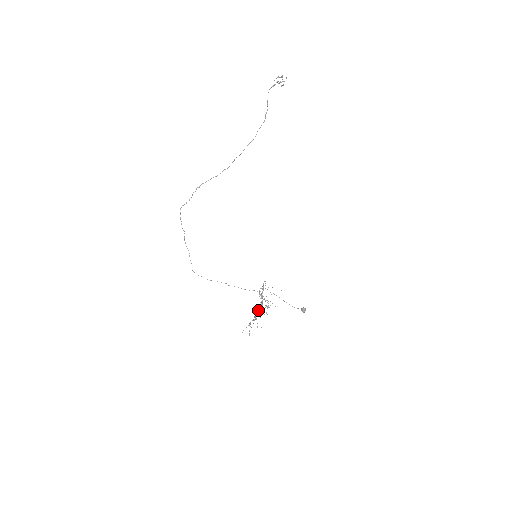
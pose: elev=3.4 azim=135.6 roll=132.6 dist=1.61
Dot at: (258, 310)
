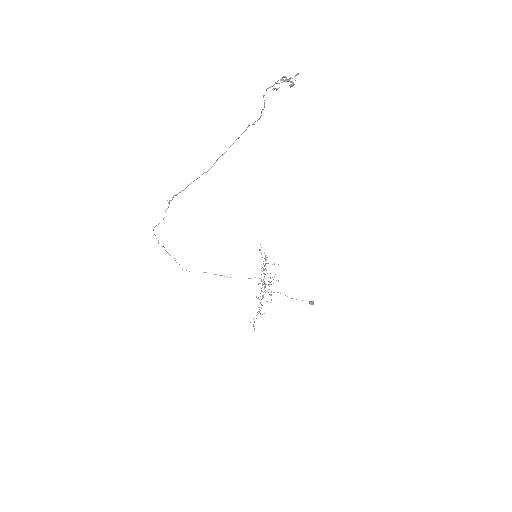
Dot at: (261, 299)
